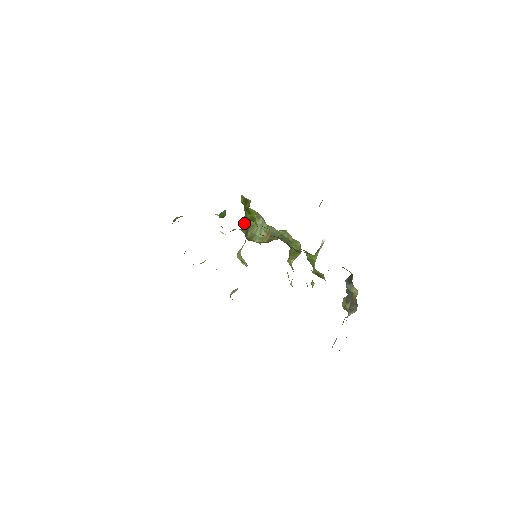
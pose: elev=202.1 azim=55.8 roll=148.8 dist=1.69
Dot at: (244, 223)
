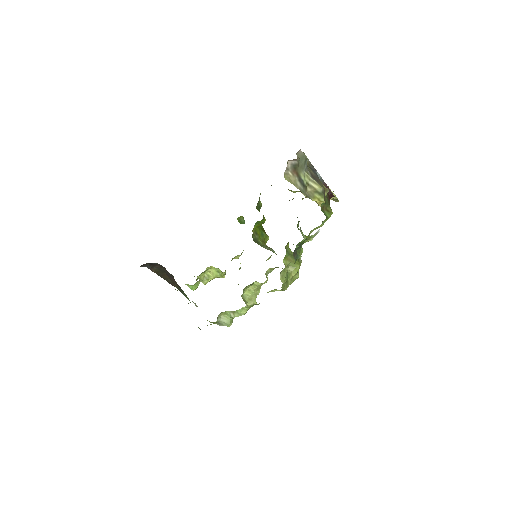
Dot at: (256, 234)
